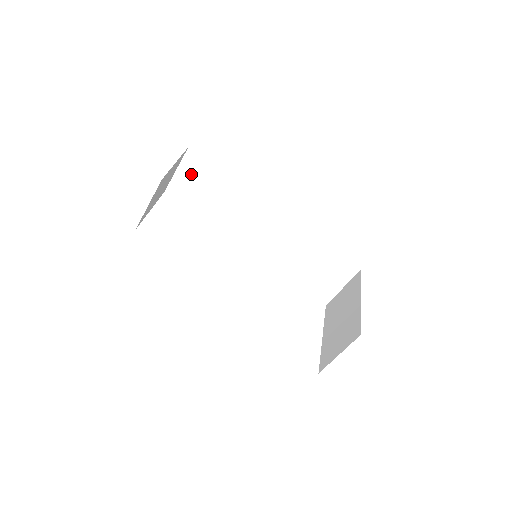
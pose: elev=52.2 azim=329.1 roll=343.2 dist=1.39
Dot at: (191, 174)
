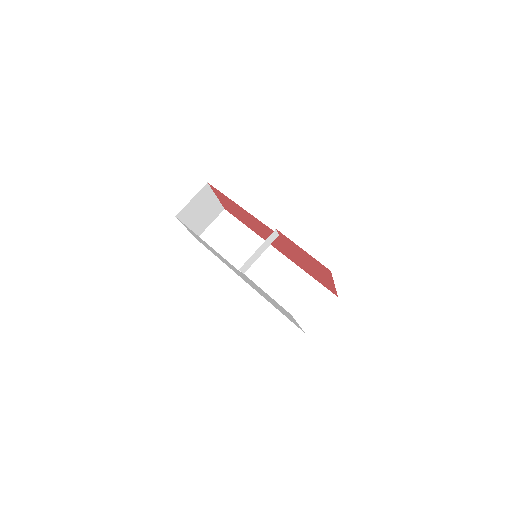
Dot at: (220, 226)
